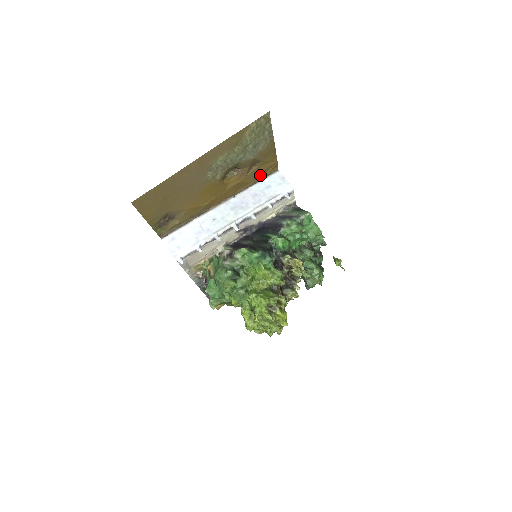
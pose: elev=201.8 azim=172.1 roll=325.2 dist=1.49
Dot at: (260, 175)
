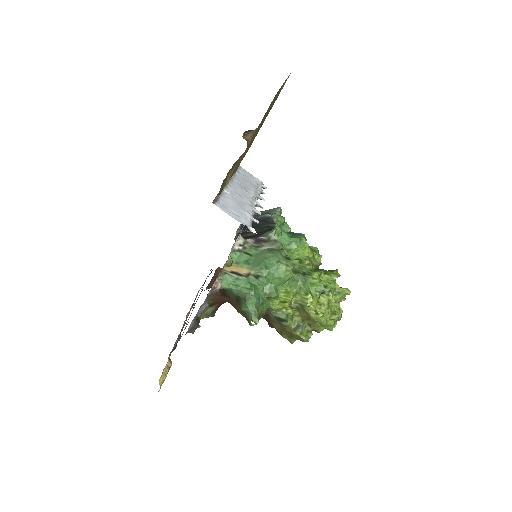
Dot at: occluded
